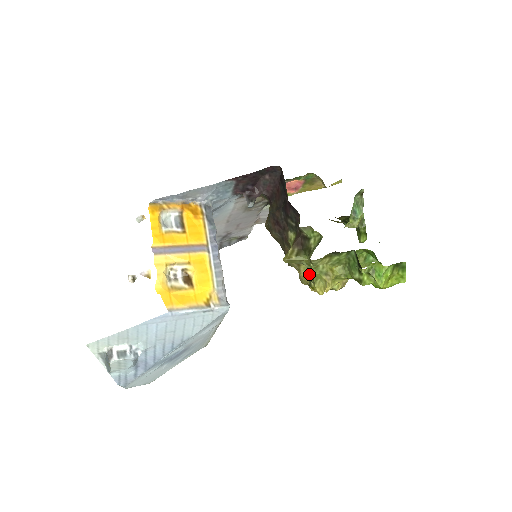
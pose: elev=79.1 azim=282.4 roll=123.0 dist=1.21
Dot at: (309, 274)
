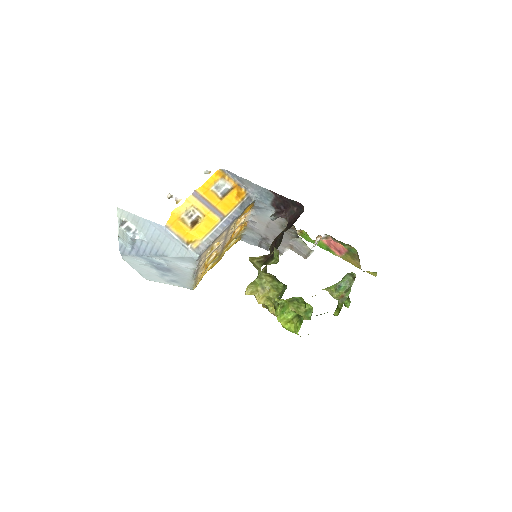
Dot at: occluded
